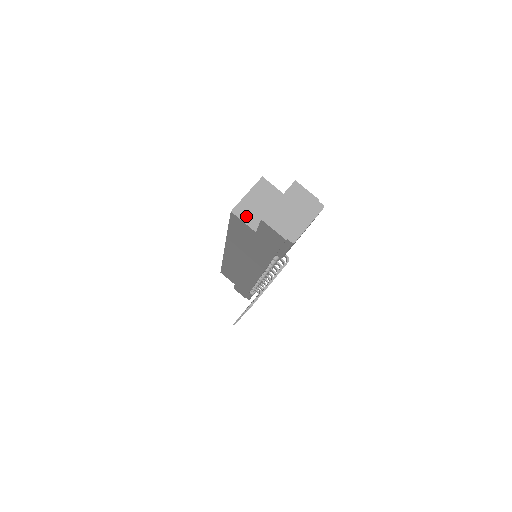
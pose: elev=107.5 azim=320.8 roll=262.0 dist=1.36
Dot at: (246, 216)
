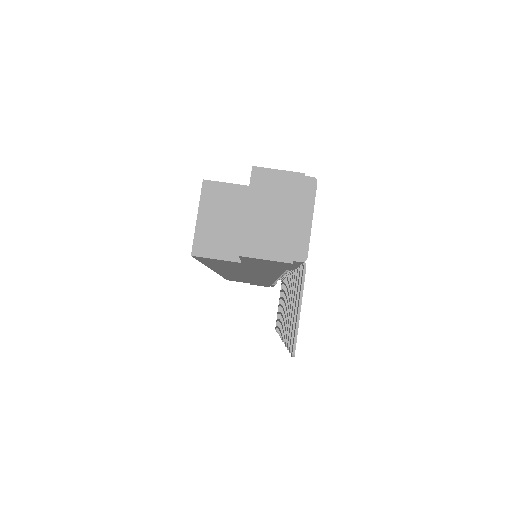
Dot at: (215, 249)
